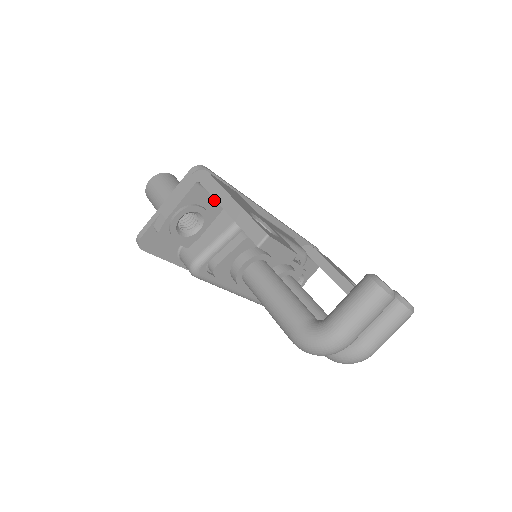
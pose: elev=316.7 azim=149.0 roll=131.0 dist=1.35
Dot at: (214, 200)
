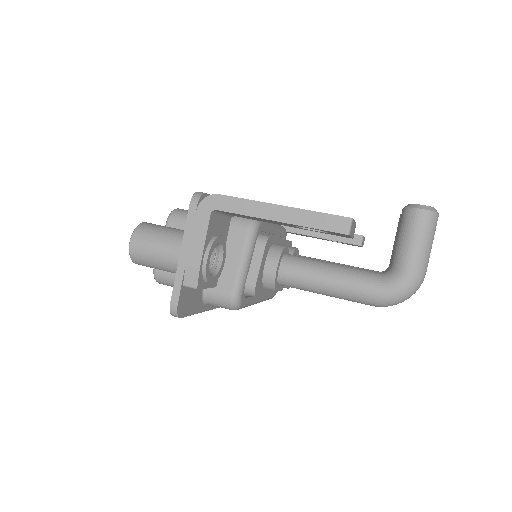
Dot at: (223, 222)
